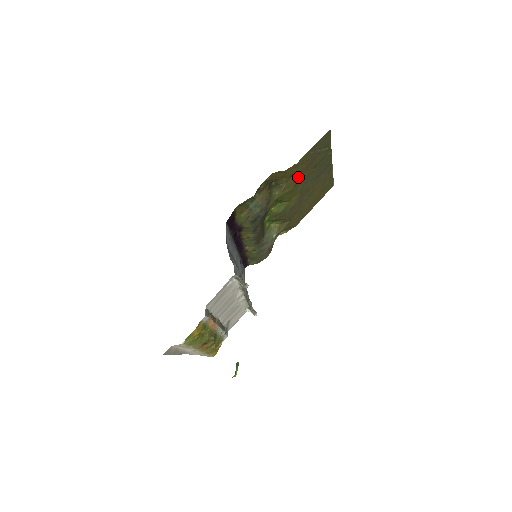
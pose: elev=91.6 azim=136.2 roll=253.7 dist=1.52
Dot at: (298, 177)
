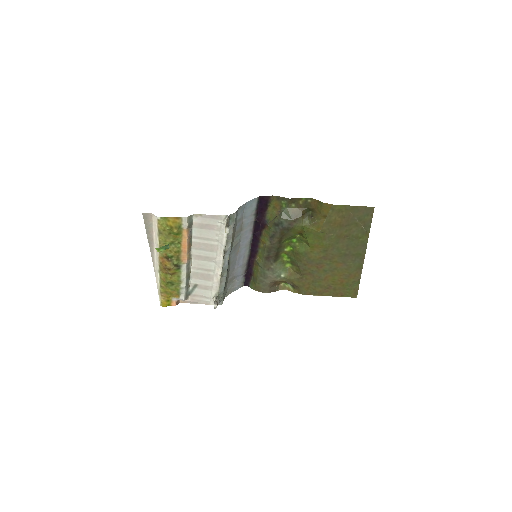
Dot at: (329, 226)
